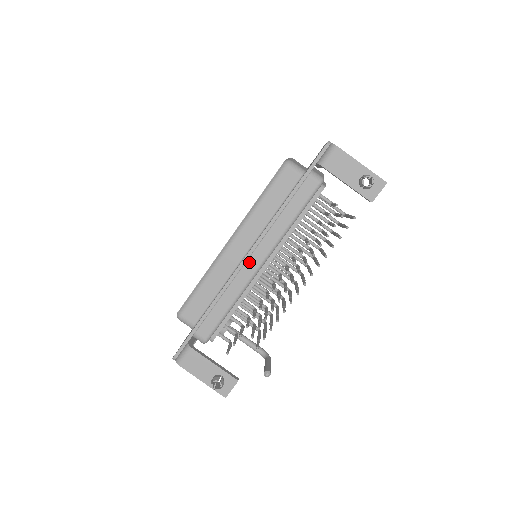
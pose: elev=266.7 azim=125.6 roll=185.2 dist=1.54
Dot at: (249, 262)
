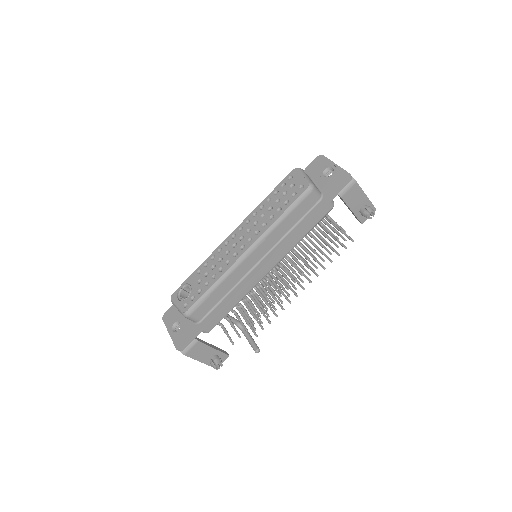
Dot at: (261, 271)
